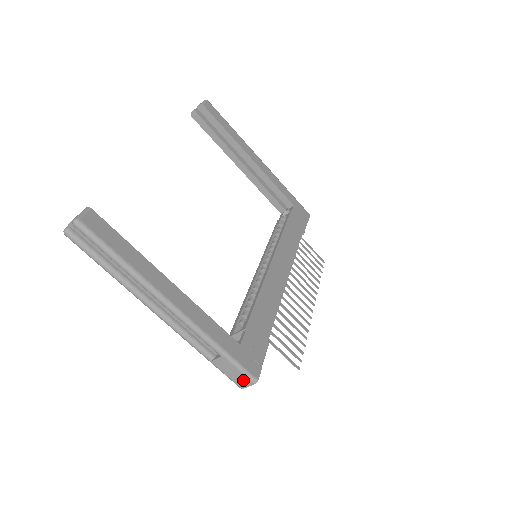
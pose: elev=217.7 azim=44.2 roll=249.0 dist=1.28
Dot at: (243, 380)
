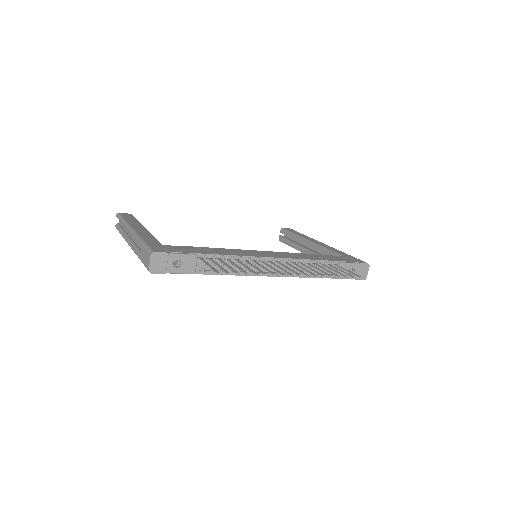
Dot at: (148, 258)
